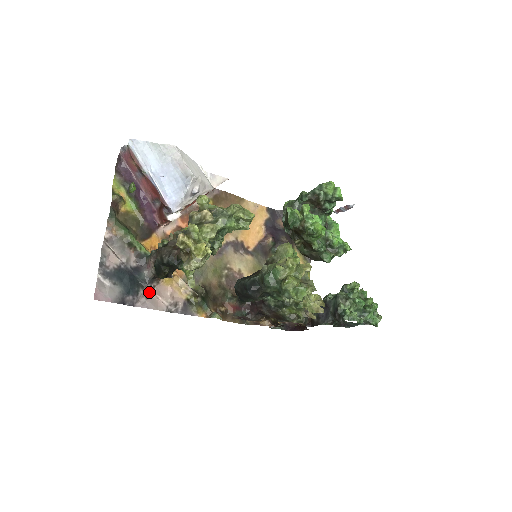
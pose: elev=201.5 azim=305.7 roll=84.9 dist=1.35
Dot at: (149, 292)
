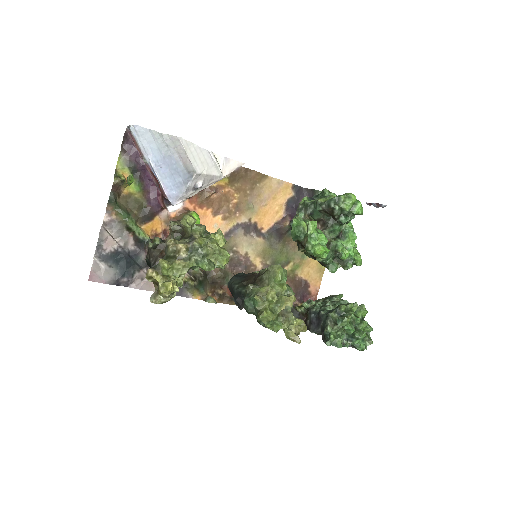
Dot at: (145, 274)
